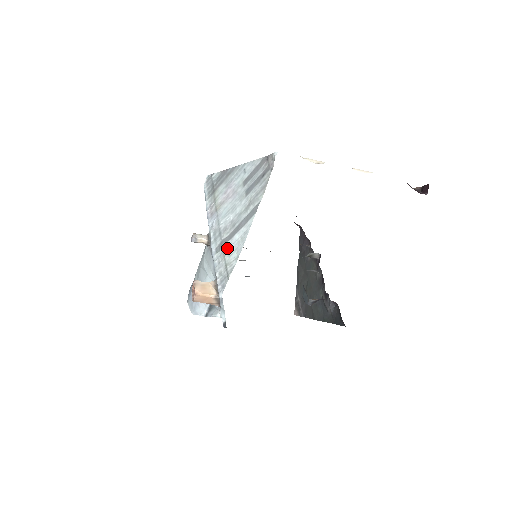
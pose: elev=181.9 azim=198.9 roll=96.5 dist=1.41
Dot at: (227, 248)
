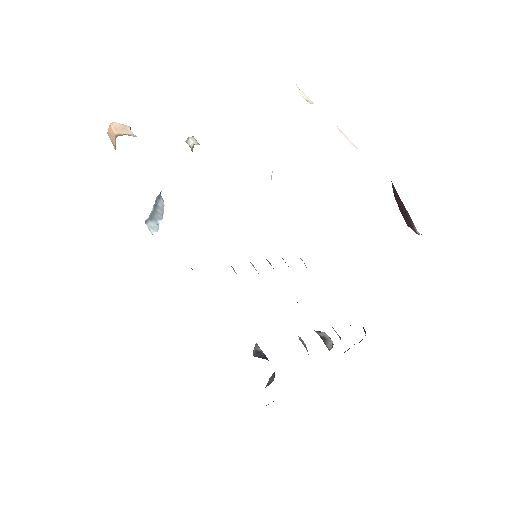
Dot at: occluded
